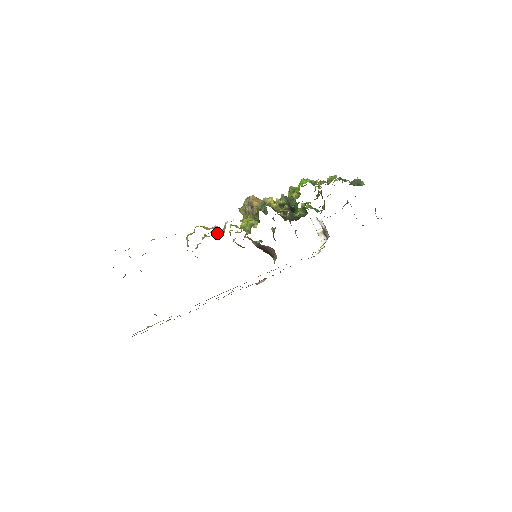
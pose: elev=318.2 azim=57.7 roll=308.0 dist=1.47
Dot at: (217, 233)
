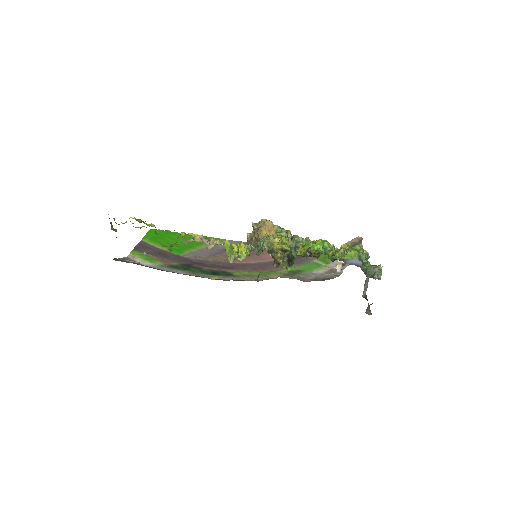
Dot at: (208, 244)
